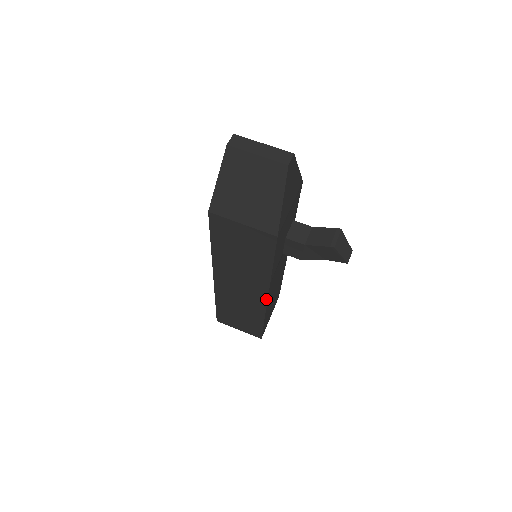
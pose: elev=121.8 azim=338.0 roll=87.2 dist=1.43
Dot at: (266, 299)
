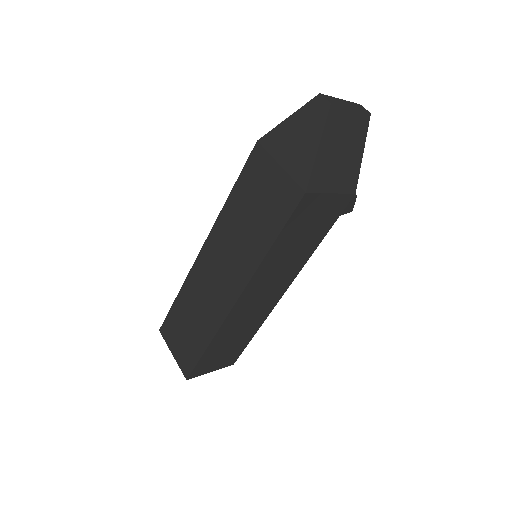
Dot at: (283, 294)
